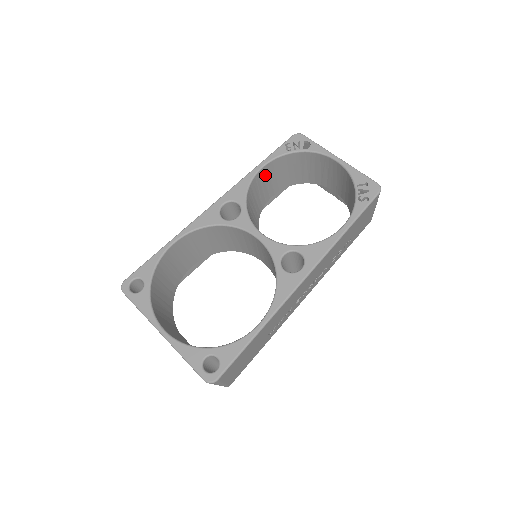
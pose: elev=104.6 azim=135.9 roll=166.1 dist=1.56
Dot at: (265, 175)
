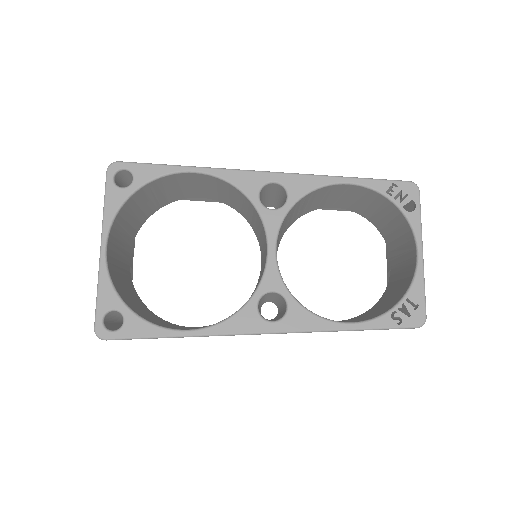
Dot at: (344, 190)
